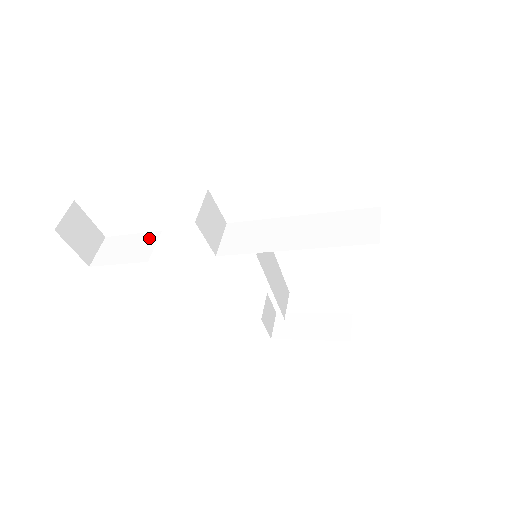
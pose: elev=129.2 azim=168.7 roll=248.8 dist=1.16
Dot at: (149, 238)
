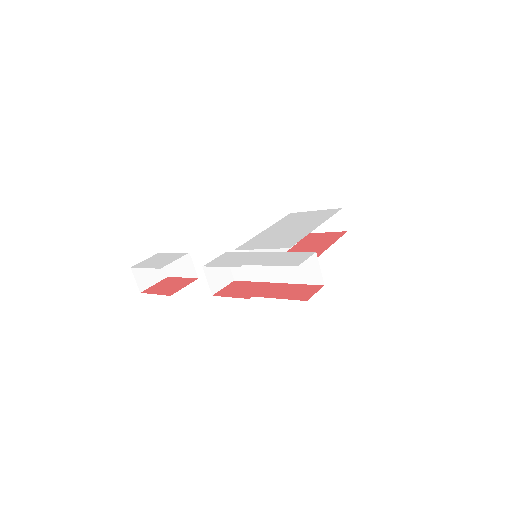
Dot at: (186, 258)
